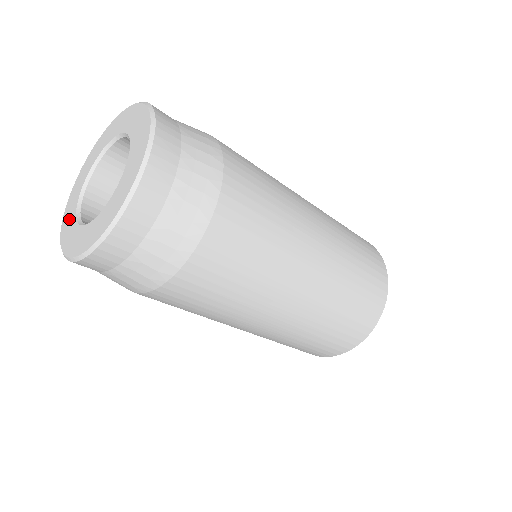
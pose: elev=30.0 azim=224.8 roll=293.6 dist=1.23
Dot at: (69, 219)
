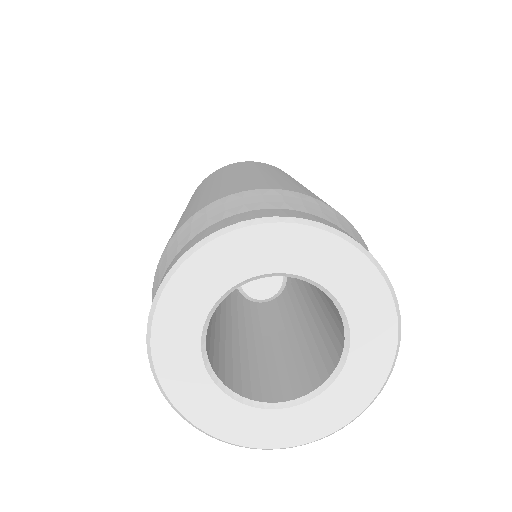
Dot at: (252, 425)
